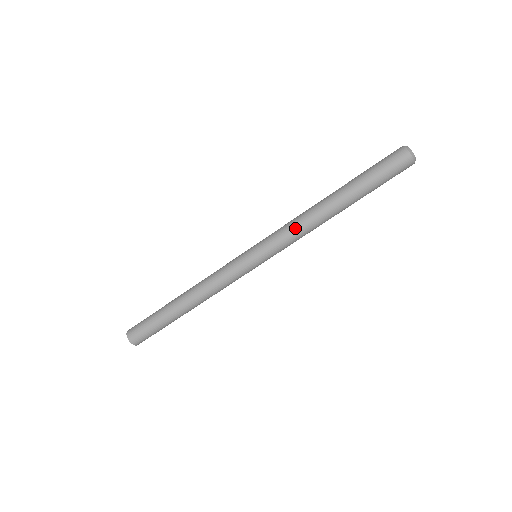
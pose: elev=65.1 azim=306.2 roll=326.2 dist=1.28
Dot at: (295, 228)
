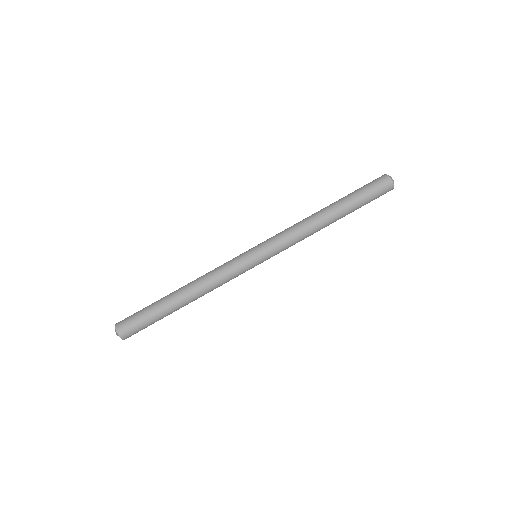
Dot at: (291, 226)
